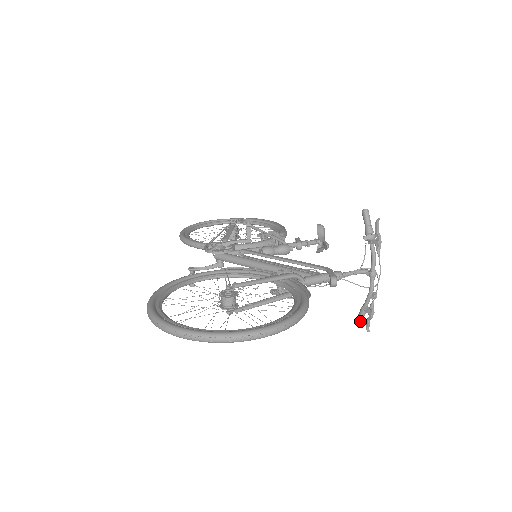
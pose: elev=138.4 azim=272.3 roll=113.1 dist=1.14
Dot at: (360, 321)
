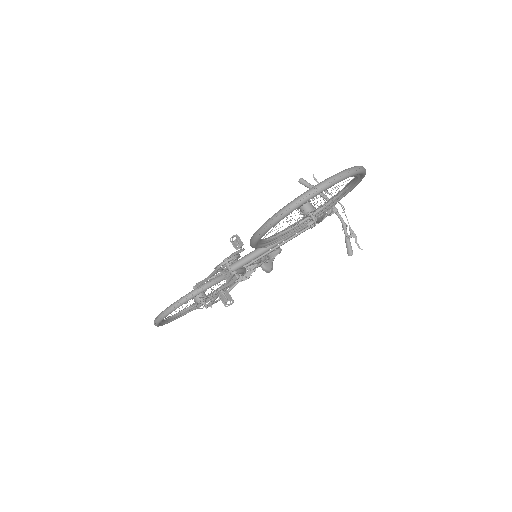
Dot at: occluded
